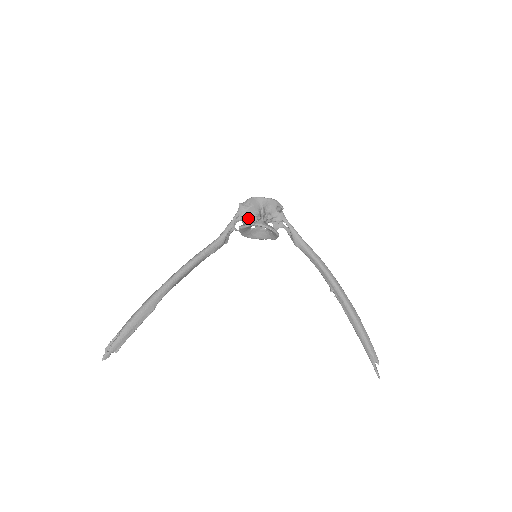
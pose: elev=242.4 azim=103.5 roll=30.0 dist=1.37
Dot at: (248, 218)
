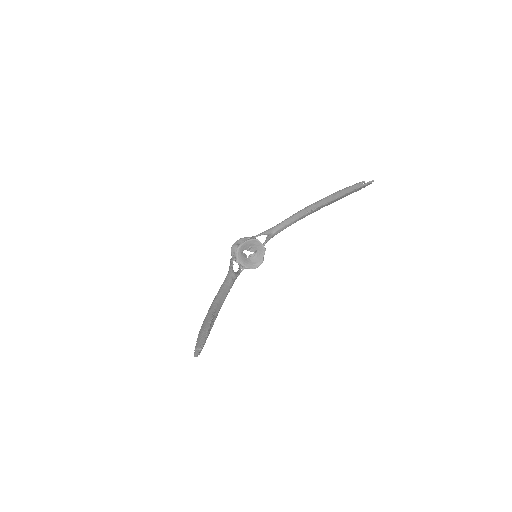
Dot at: occluded
